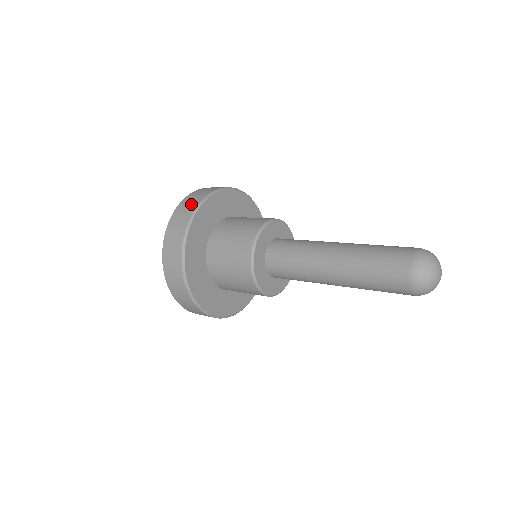
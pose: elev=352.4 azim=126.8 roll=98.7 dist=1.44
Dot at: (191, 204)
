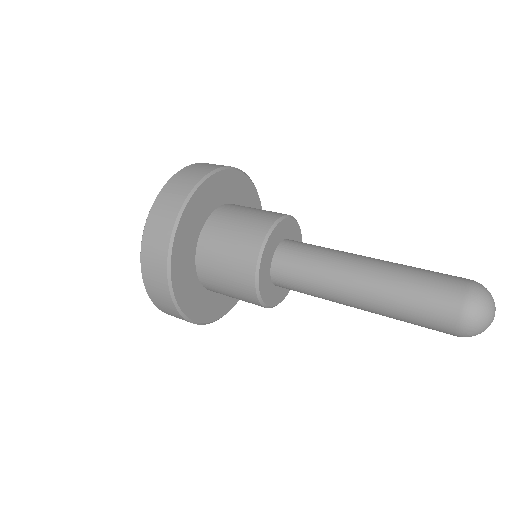
Dot at: (158, 283)
